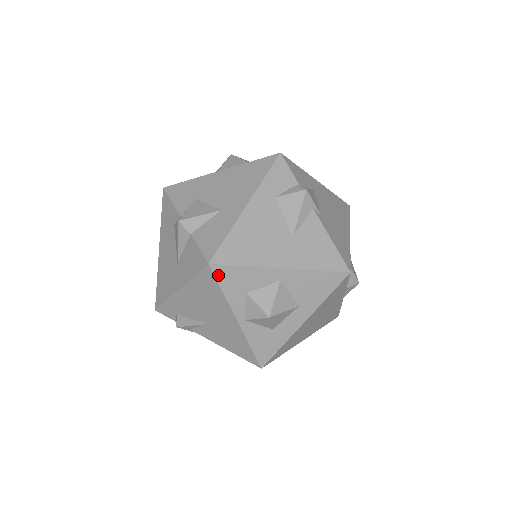
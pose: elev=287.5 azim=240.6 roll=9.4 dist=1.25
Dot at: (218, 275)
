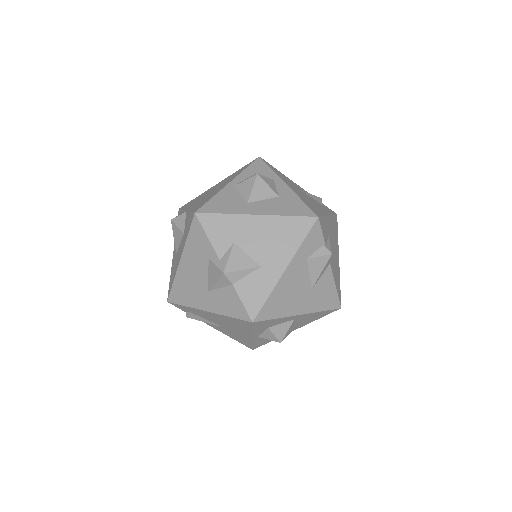
Dot at: (255, 325)
